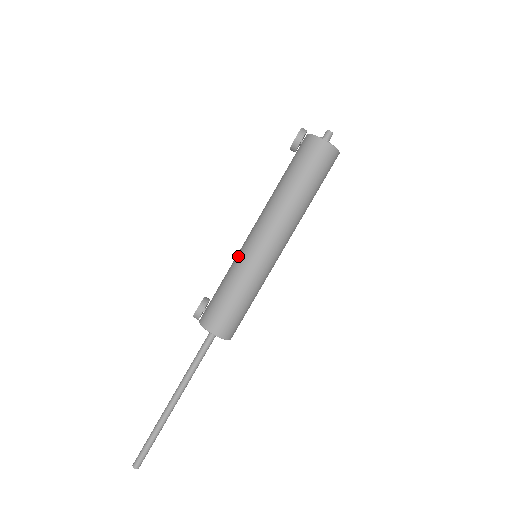
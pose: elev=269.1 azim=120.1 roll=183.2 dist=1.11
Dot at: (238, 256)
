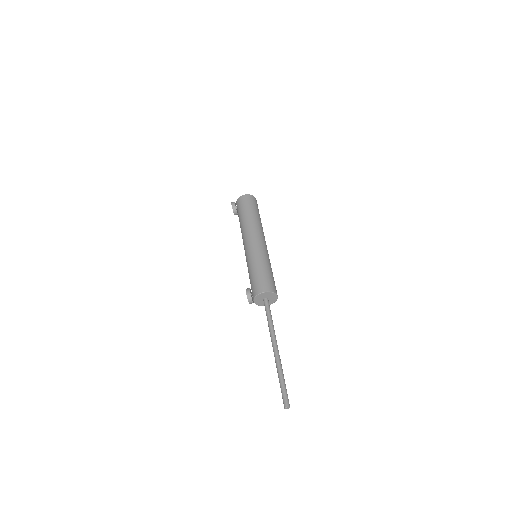
Dot at: (246, 259)
